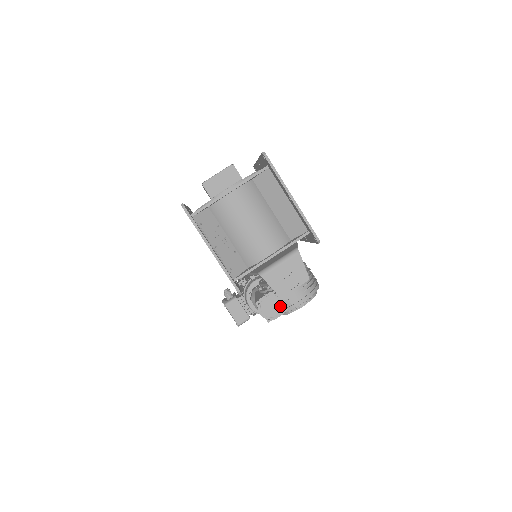
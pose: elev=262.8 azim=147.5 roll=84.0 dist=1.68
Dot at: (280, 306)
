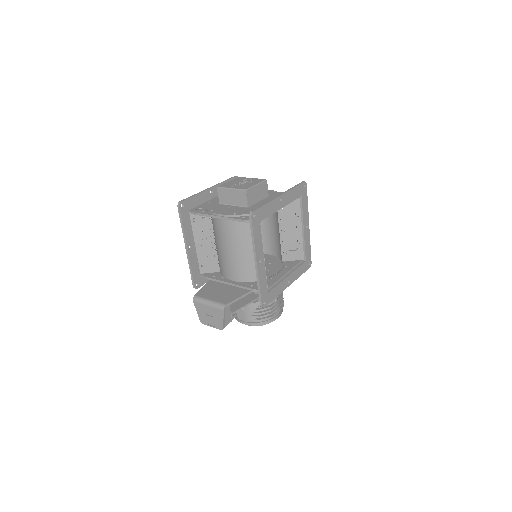
Dot at: occluded
